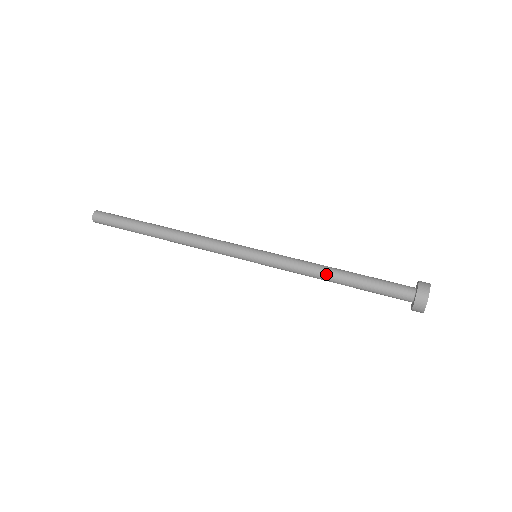
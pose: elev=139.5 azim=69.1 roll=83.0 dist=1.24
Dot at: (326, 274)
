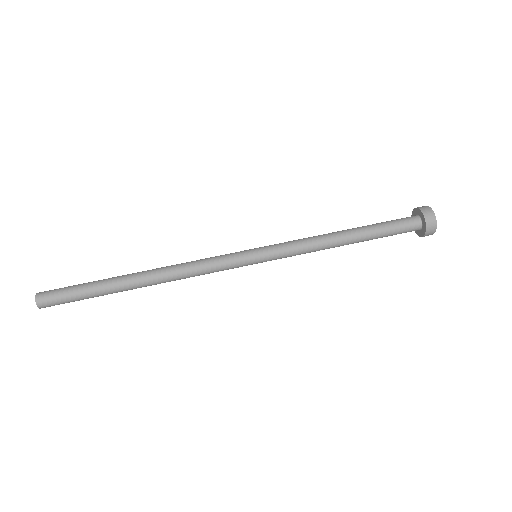
Dot at: occluded
